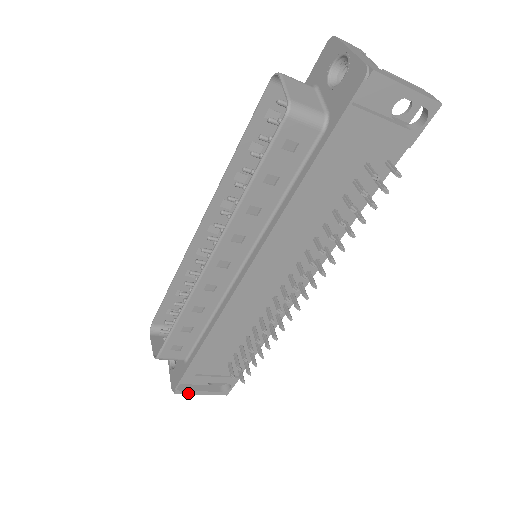
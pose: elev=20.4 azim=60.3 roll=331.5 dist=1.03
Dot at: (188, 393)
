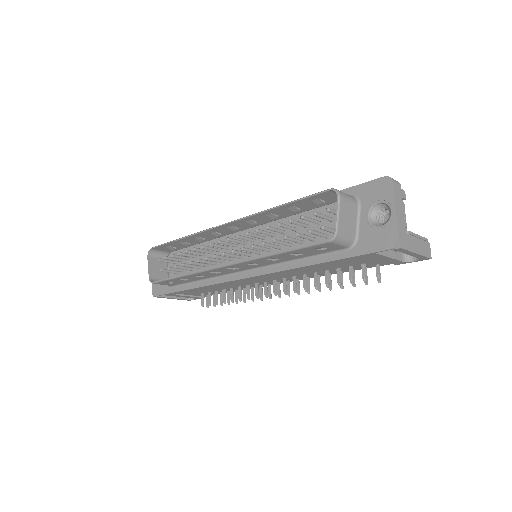
Dot at: occluded
